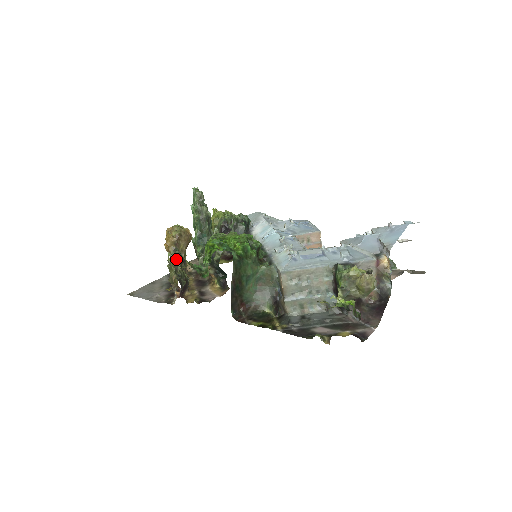
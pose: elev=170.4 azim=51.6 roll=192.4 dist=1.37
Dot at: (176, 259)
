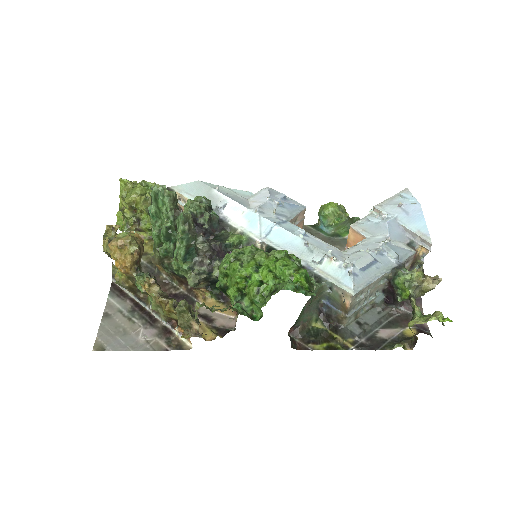
Dot at: (204, 305)
